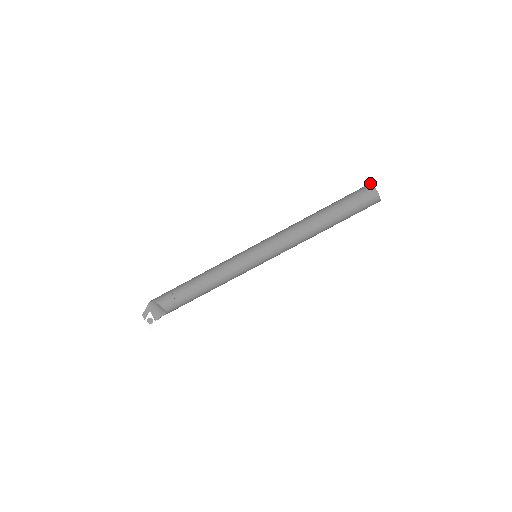
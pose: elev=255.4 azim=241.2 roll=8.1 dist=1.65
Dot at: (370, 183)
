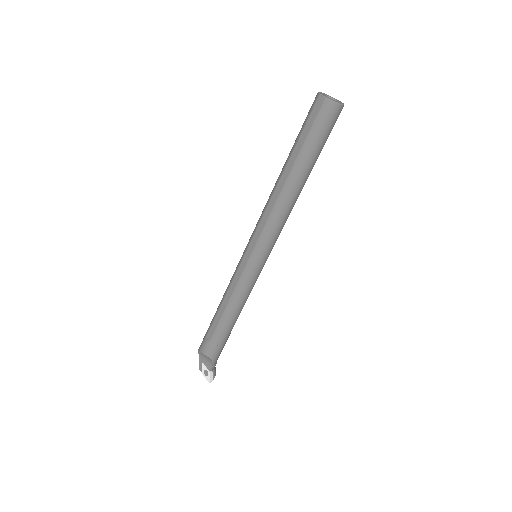
Dot at: occluded
